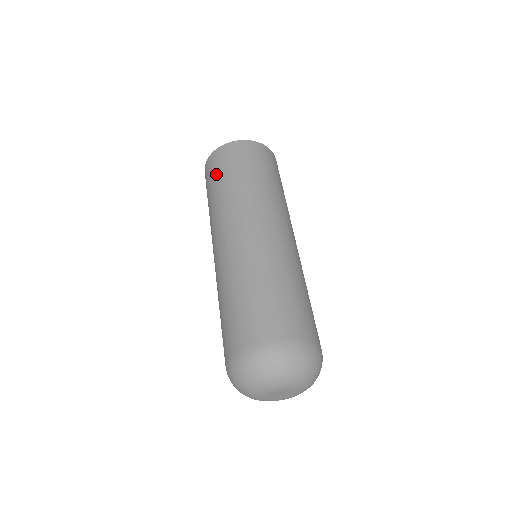
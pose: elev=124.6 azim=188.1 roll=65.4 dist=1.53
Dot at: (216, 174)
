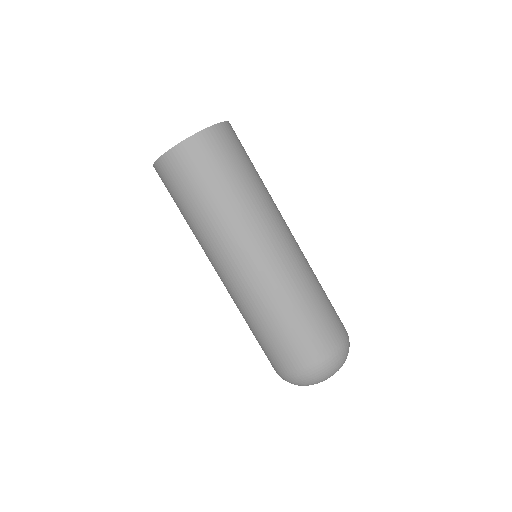
Dot at: (195, 182)
